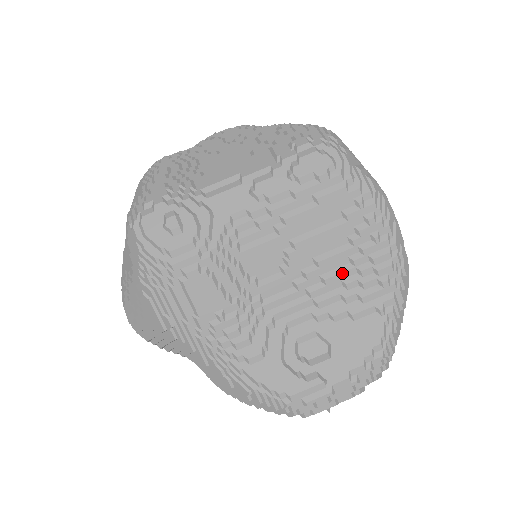
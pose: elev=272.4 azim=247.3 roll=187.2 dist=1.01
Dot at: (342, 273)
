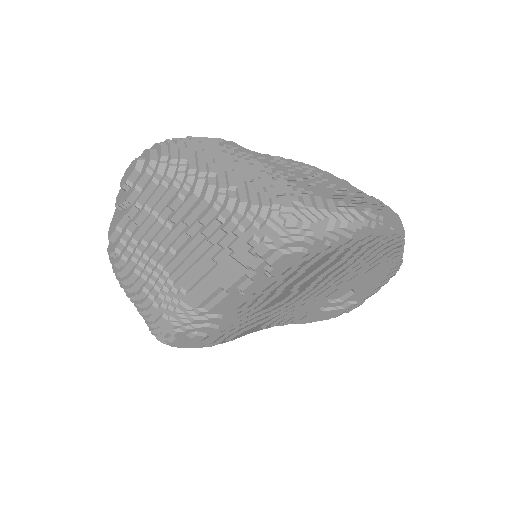
Dot at: (345, 268)
